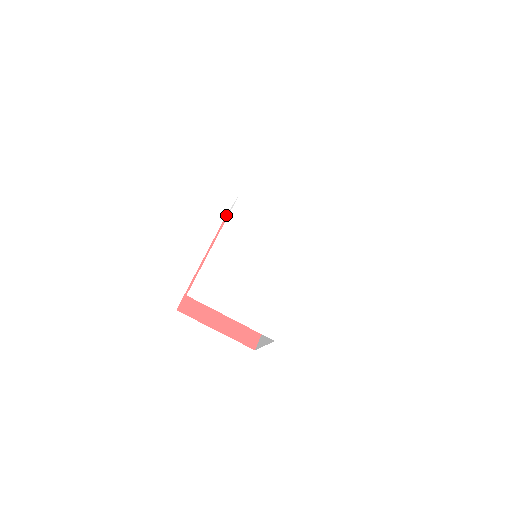
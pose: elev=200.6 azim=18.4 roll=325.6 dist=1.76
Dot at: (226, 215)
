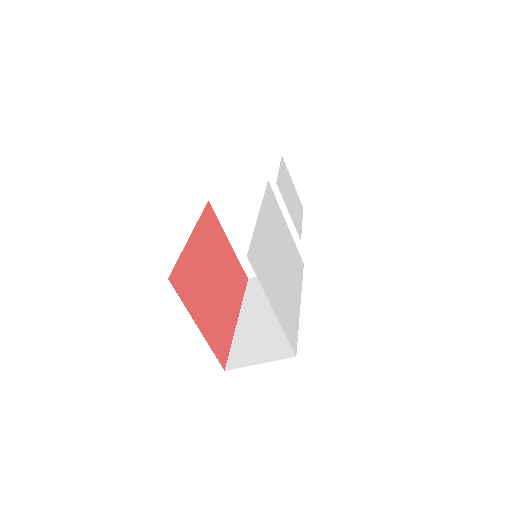
Dot at: occluded
